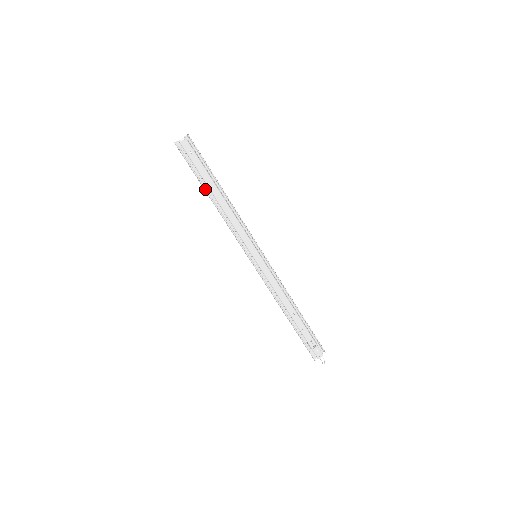
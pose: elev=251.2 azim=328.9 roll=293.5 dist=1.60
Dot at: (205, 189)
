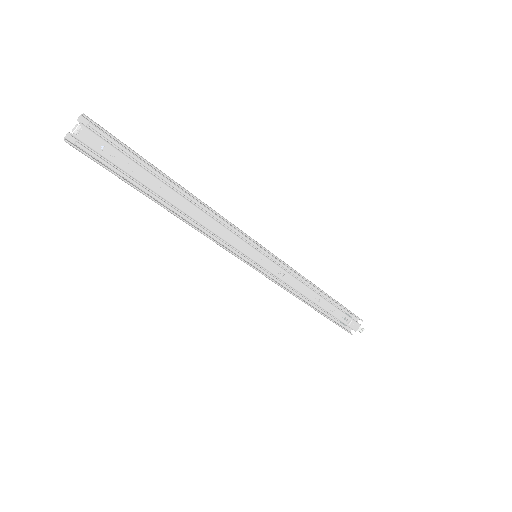
Dot at: (151, 198)
